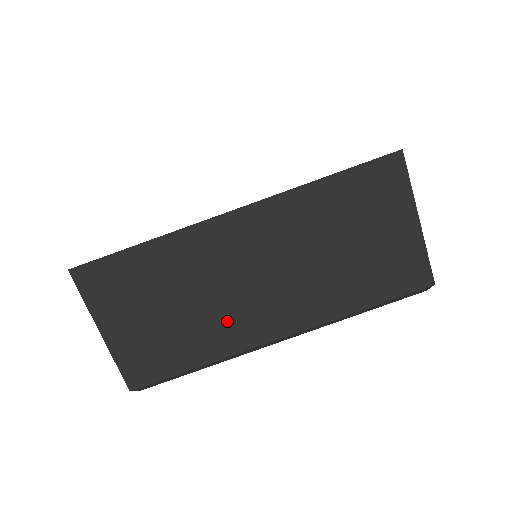
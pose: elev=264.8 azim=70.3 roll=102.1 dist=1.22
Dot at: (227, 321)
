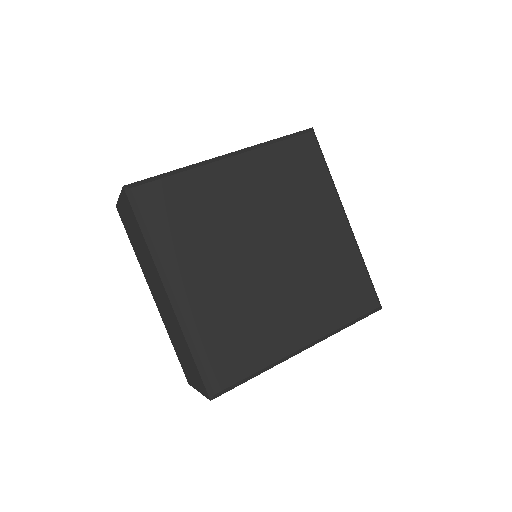
Dot at: occluded
